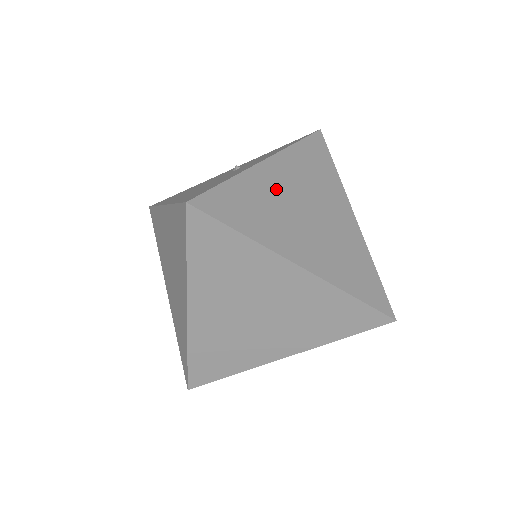
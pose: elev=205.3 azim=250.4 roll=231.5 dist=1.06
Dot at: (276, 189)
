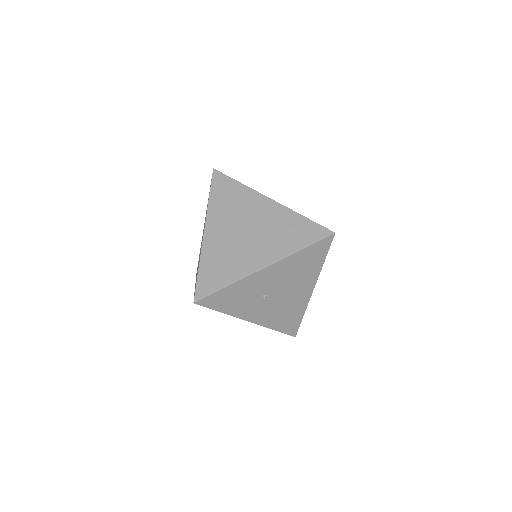
Dot at: occluded
